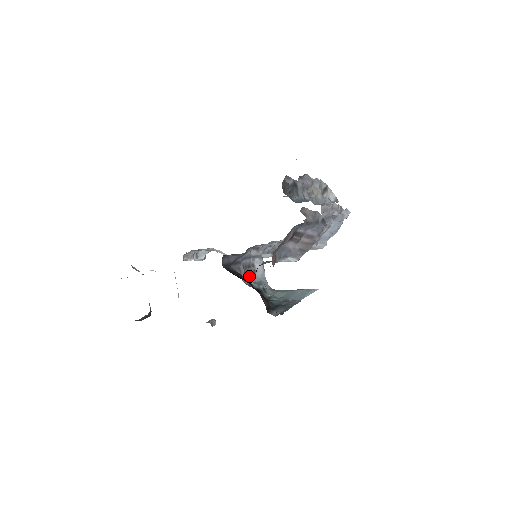
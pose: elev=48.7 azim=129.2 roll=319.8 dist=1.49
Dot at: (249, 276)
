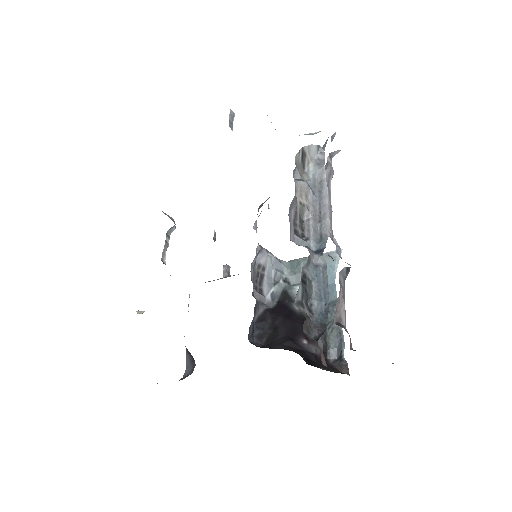
Dot at: (264, 284)
